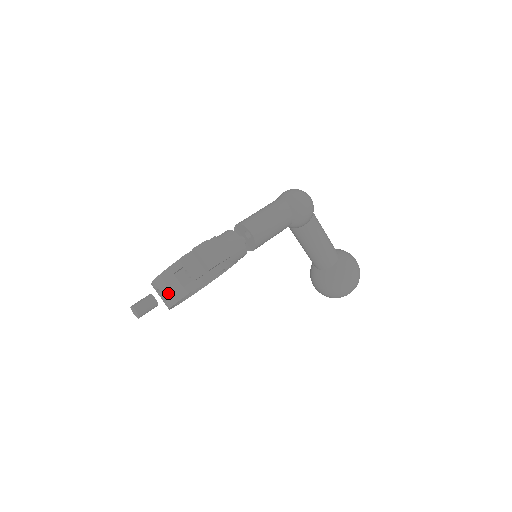
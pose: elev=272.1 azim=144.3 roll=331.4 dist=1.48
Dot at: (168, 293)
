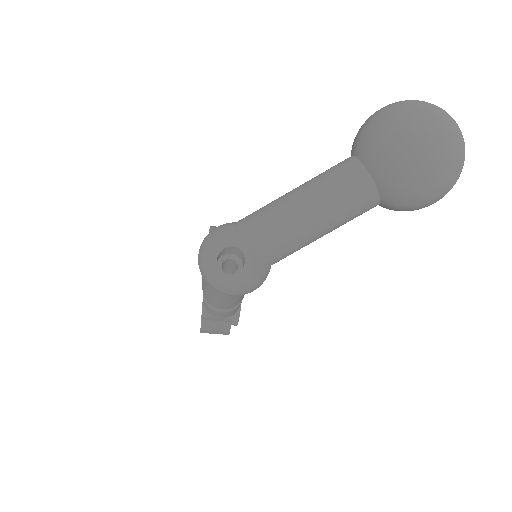
Dot at: occluded
